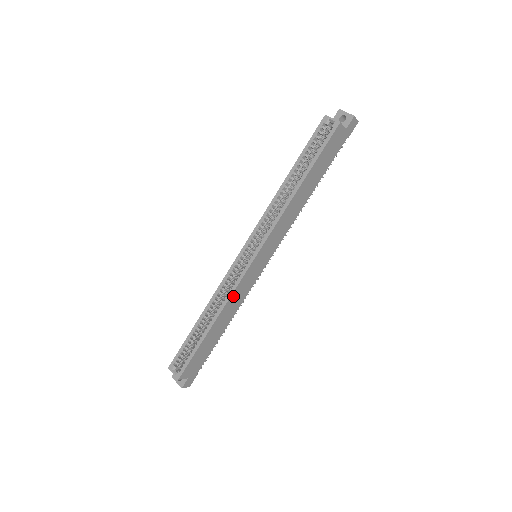
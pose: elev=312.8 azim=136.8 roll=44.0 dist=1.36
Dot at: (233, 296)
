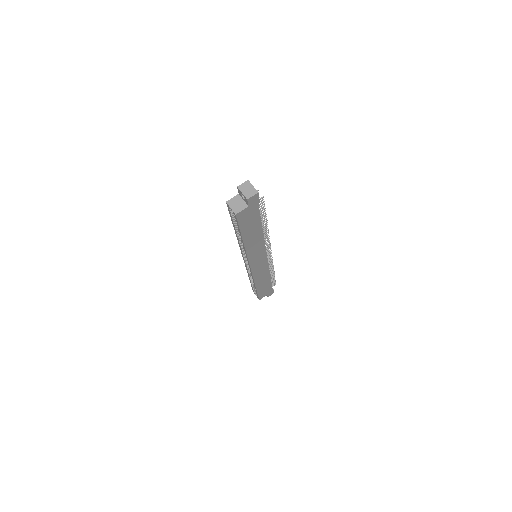
Dot at: (256, 277)
